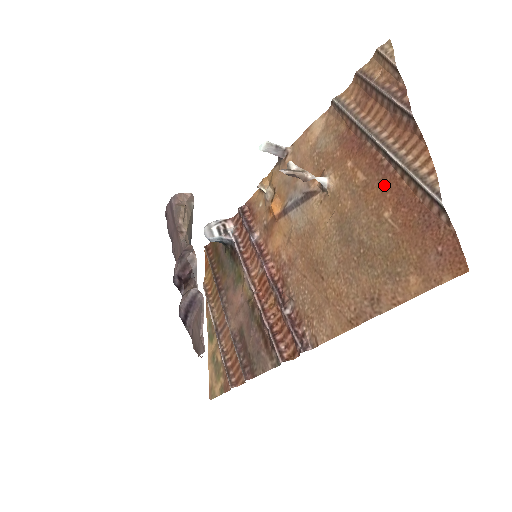
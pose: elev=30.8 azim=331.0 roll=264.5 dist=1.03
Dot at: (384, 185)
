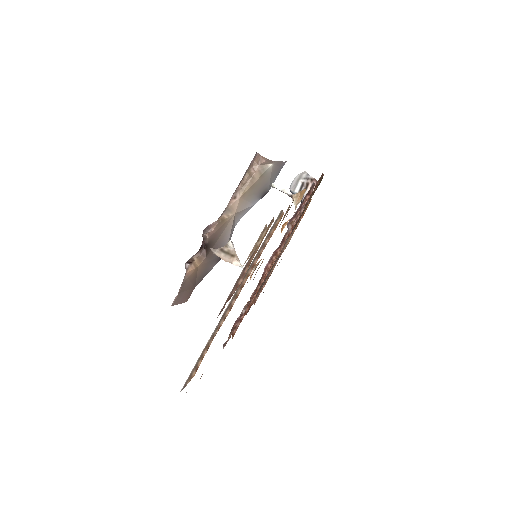
Dot at: occluded
